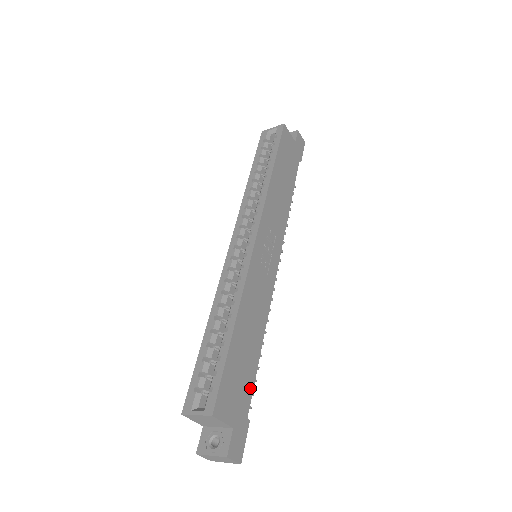
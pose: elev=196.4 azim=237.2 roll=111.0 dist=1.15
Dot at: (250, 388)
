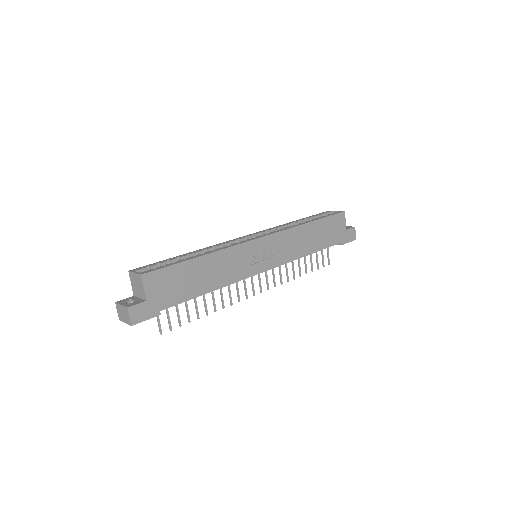
Dot at: (178, 300)
